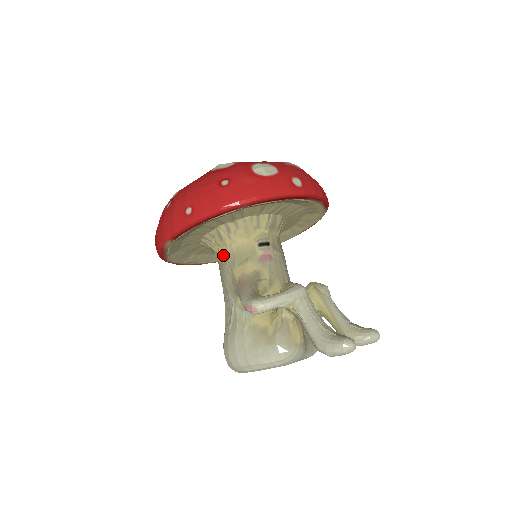
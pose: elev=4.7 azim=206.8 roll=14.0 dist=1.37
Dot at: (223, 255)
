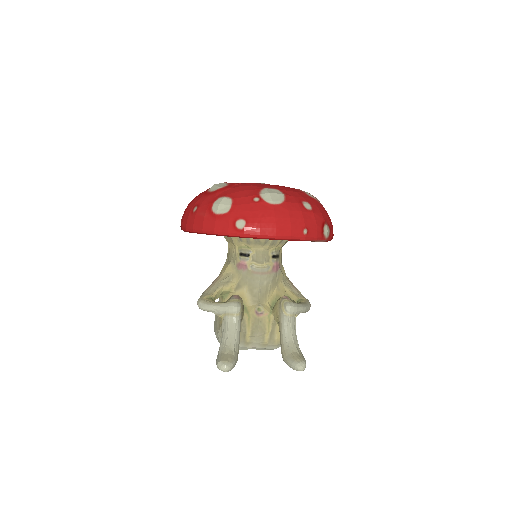
Dot at: occluded
